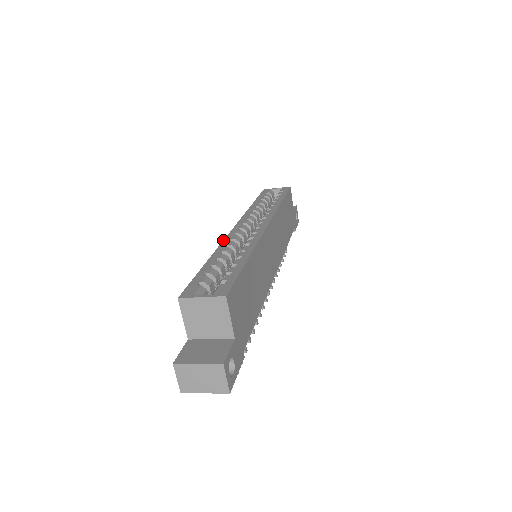
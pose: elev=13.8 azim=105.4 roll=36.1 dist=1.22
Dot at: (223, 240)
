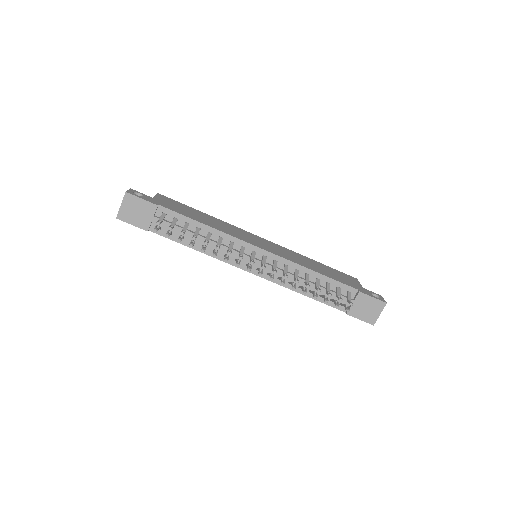
Dot at: occluded
